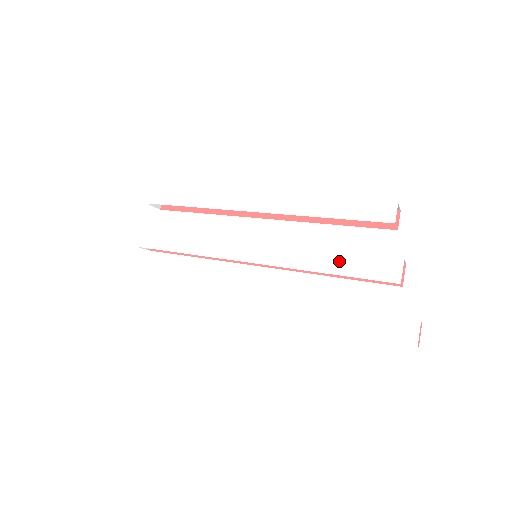
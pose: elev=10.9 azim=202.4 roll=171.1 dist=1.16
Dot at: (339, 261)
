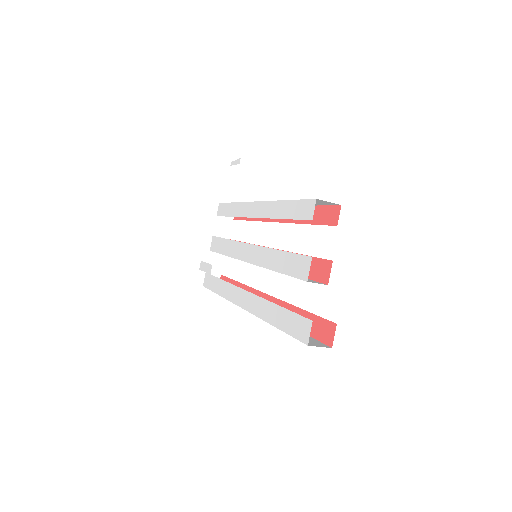
Dot at: (281, 259)
